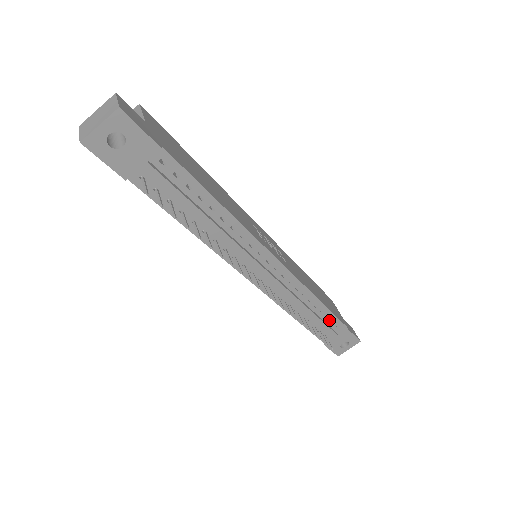
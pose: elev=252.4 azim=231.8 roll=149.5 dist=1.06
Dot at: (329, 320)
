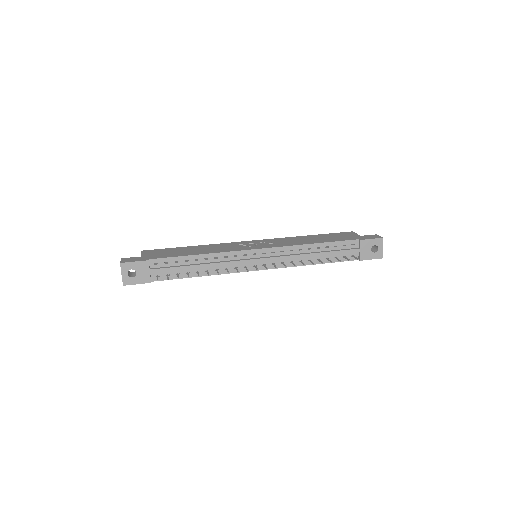
Dot at: (340, 246)
